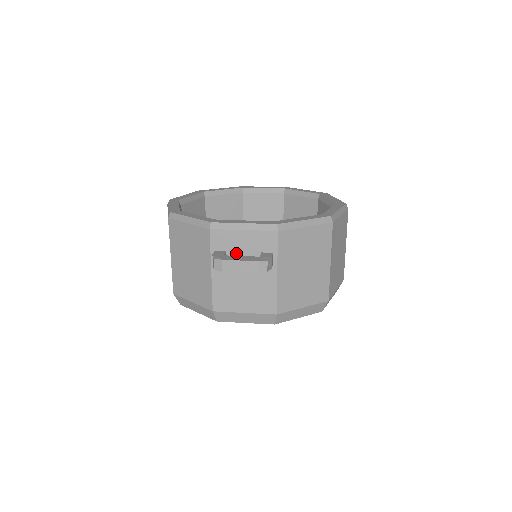
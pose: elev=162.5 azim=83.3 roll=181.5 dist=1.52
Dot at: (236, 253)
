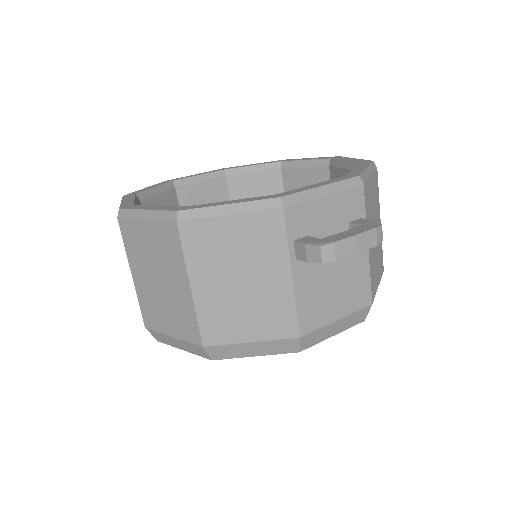
Dot at: (320, 234)
